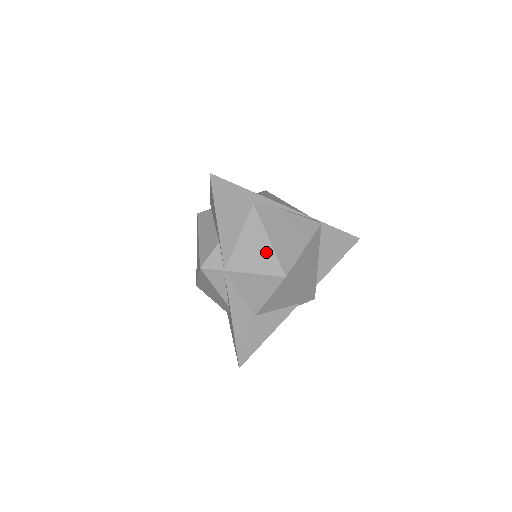
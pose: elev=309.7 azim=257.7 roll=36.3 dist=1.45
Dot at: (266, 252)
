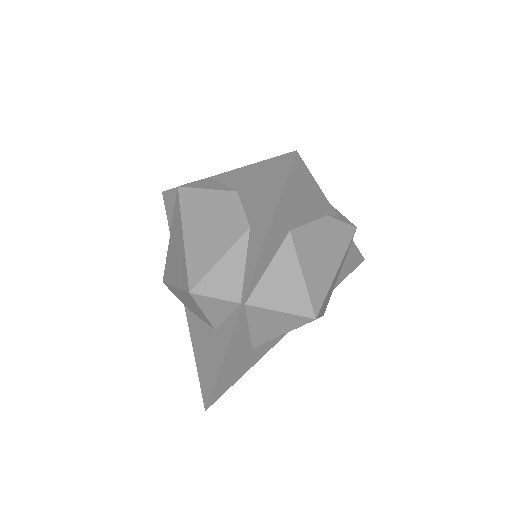
Dot at: occluded
